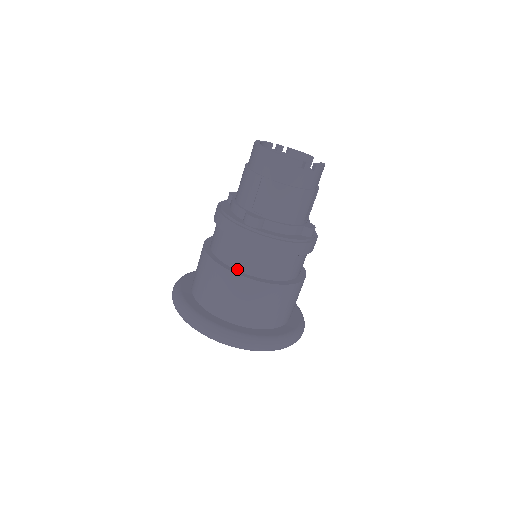
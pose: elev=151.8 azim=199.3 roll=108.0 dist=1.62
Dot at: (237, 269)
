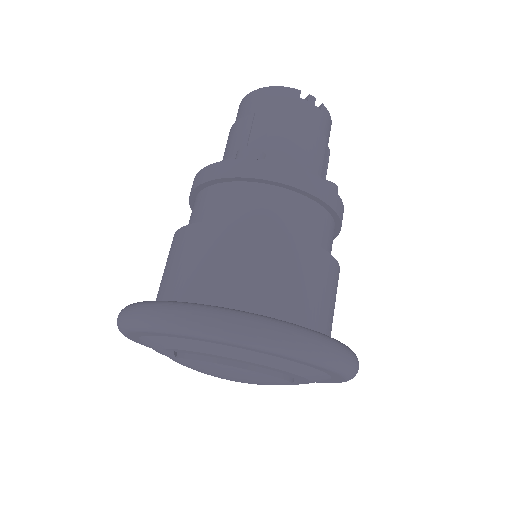
Dot at: occluded
